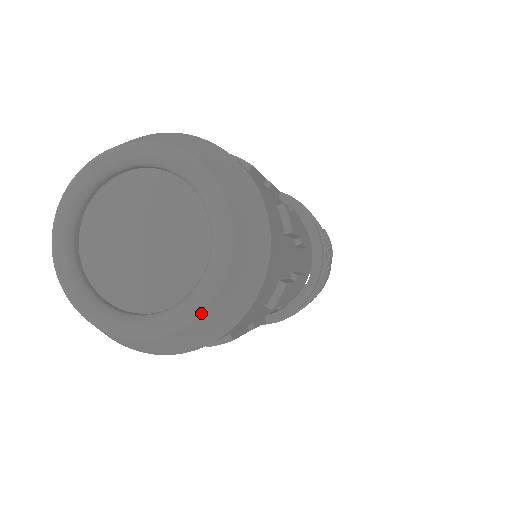
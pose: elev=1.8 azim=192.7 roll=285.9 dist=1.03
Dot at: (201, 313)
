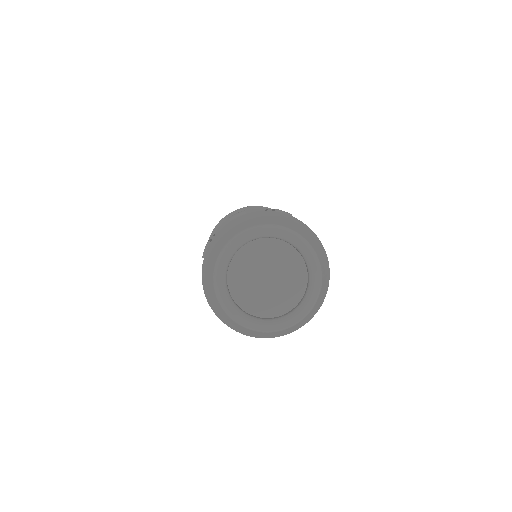
Dot at: (275, 331)
